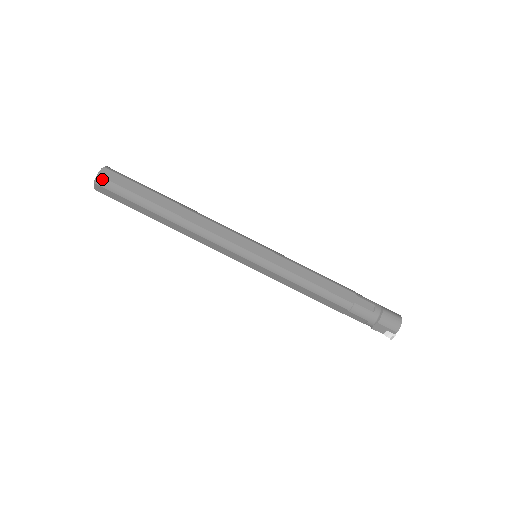
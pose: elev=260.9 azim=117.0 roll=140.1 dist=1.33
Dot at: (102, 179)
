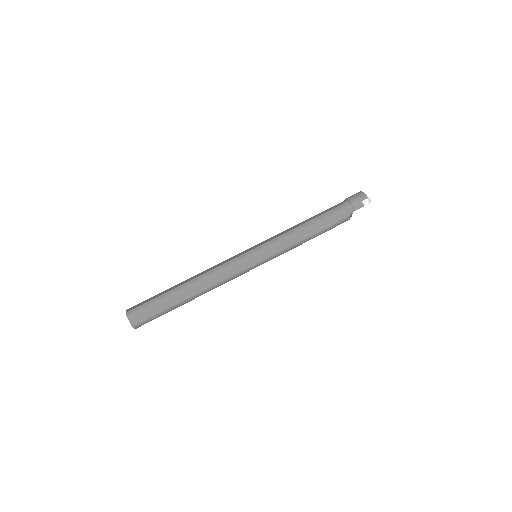
Dot at: (131, 312)
